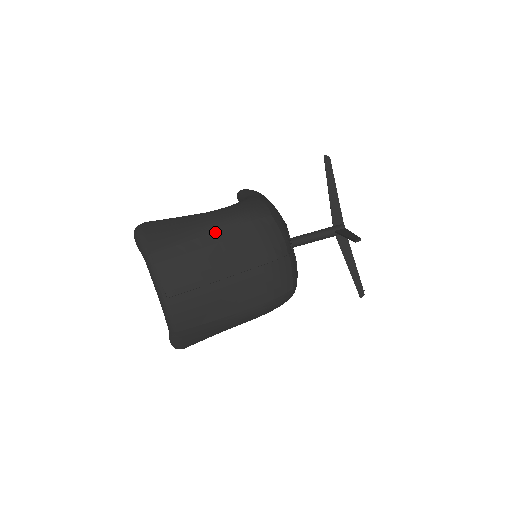
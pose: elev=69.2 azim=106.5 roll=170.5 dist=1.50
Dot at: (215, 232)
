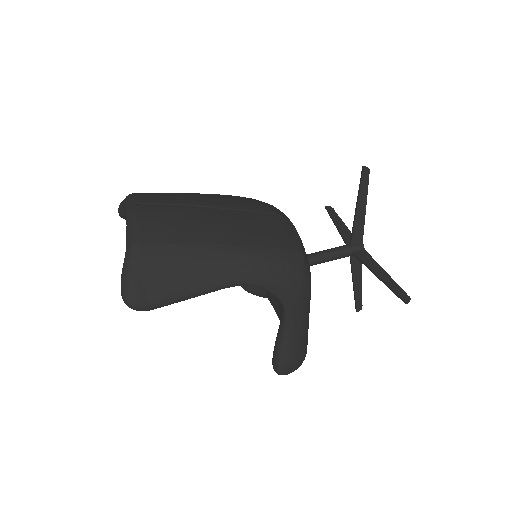
Dot at: (209, 194)
